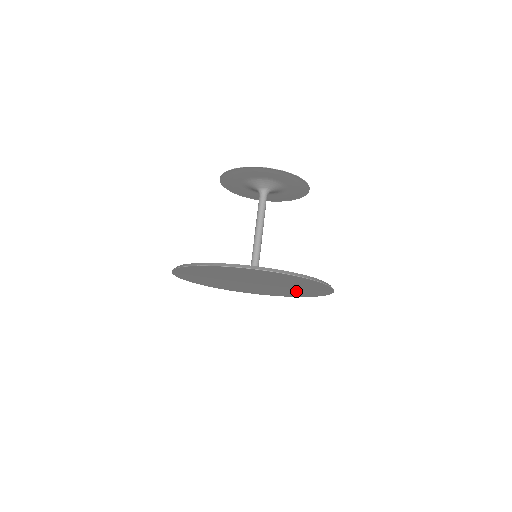
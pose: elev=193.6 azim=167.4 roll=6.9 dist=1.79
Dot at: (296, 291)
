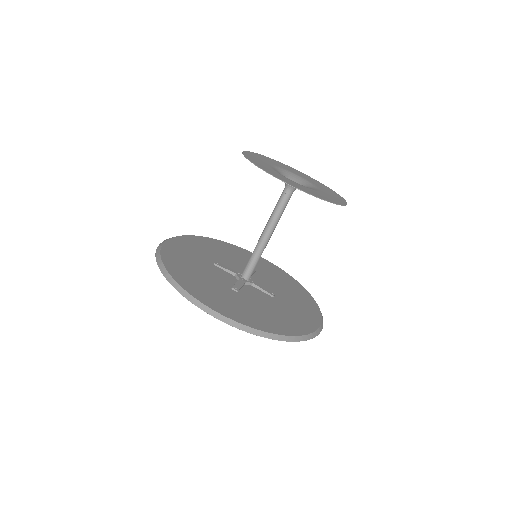
Dot at: occluded
